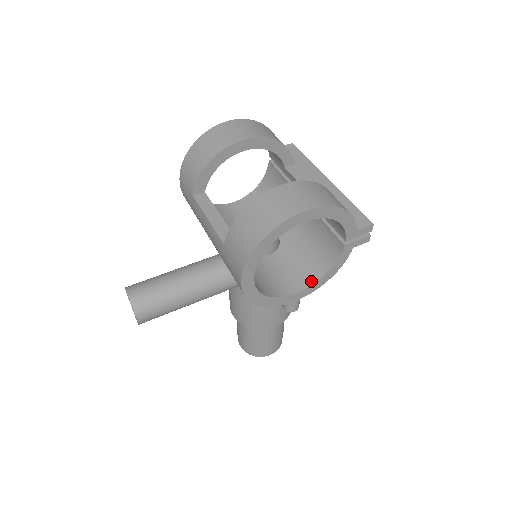
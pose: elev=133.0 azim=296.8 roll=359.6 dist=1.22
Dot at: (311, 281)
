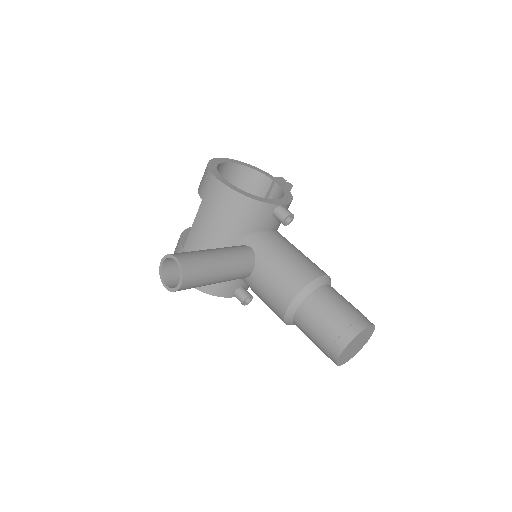
Dot at: occluded
